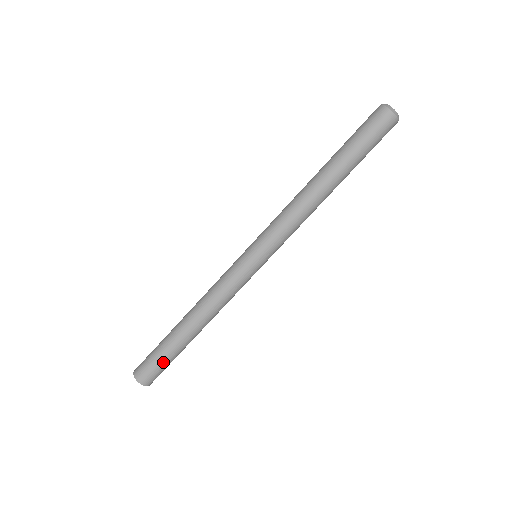
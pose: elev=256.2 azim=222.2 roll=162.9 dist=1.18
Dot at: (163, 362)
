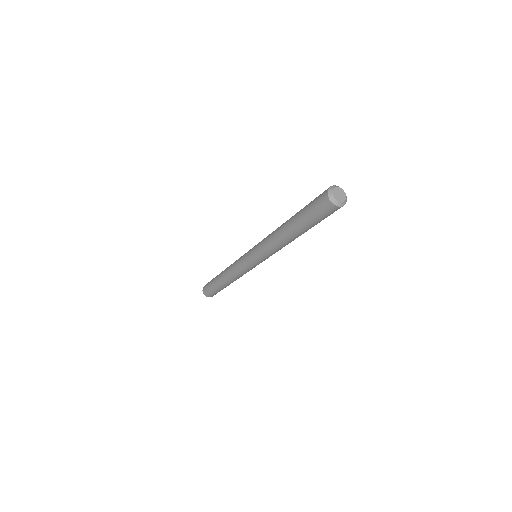
Dot at: occluded
